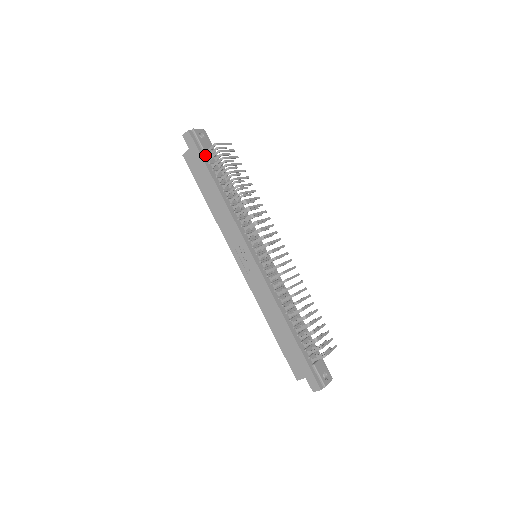
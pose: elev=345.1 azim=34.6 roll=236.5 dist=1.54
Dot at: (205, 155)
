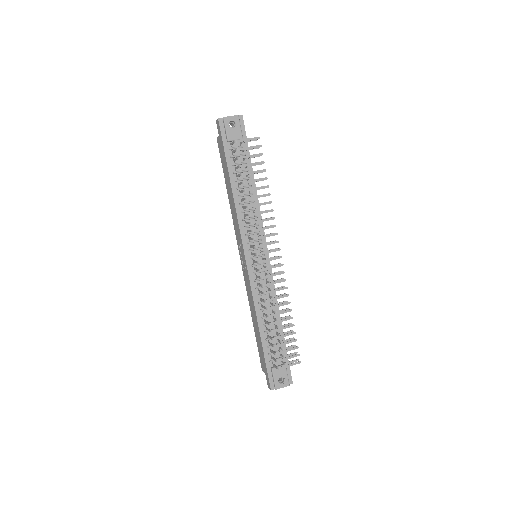
Dot at: (229, 148)
